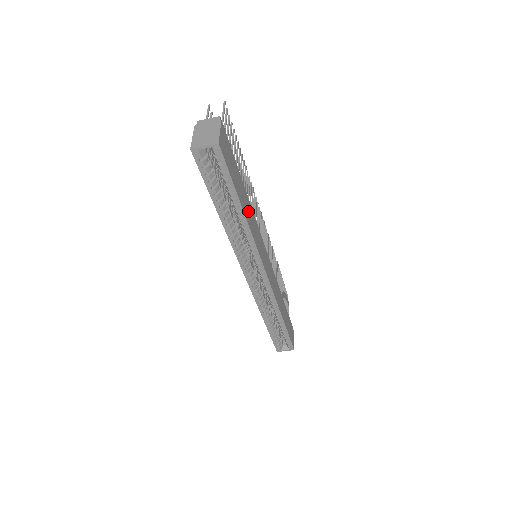
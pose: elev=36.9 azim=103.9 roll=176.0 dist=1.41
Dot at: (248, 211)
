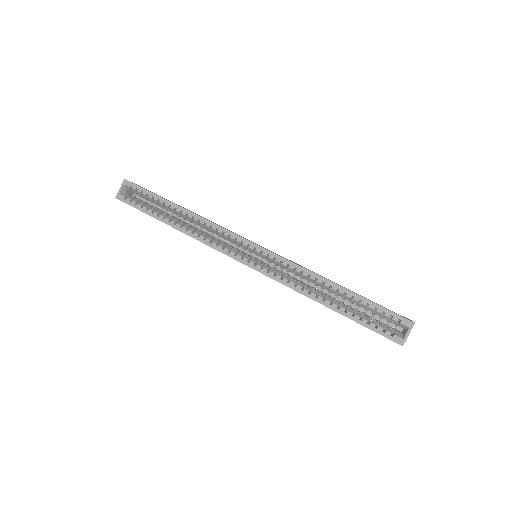
Dot at: occluded
